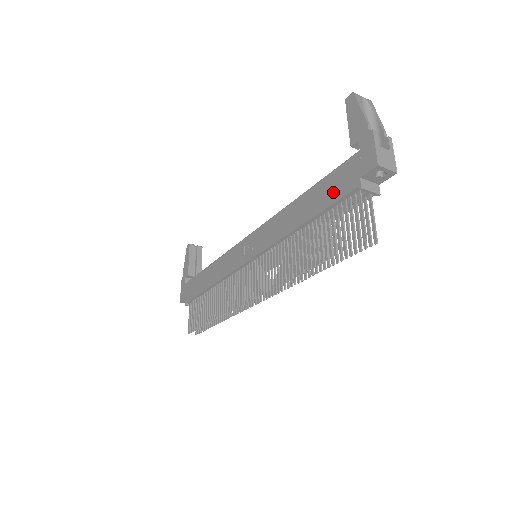
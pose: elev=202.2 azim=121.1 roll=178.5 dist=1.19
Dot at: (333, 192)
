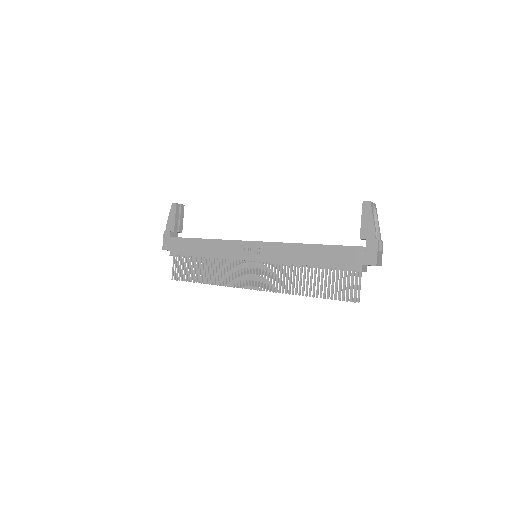
Dot at: (340, 260)
